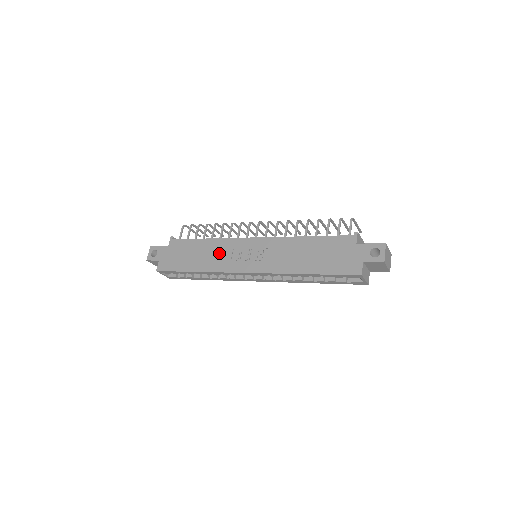
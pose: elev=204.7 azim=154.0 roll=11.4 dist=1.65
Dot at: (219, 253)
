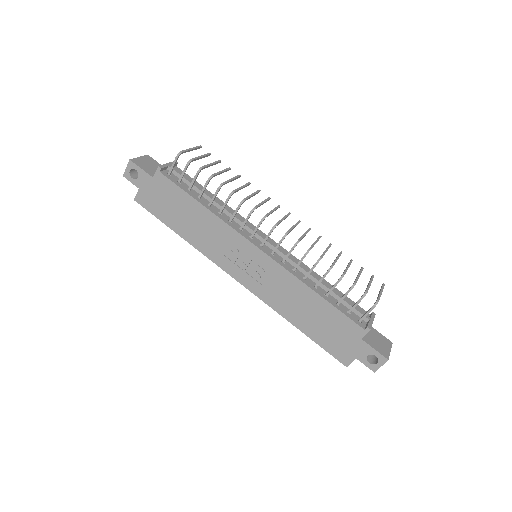
Dot at: (214, 236)
